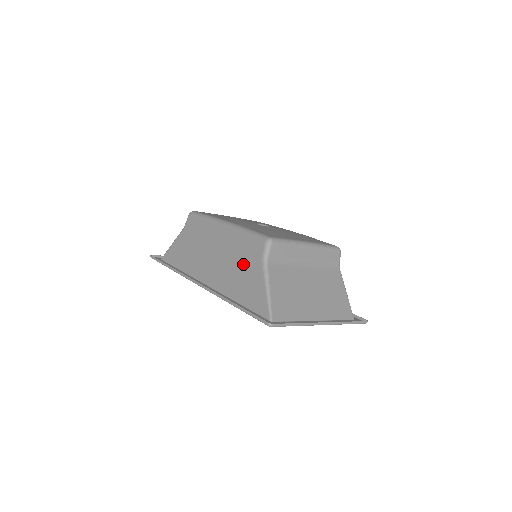
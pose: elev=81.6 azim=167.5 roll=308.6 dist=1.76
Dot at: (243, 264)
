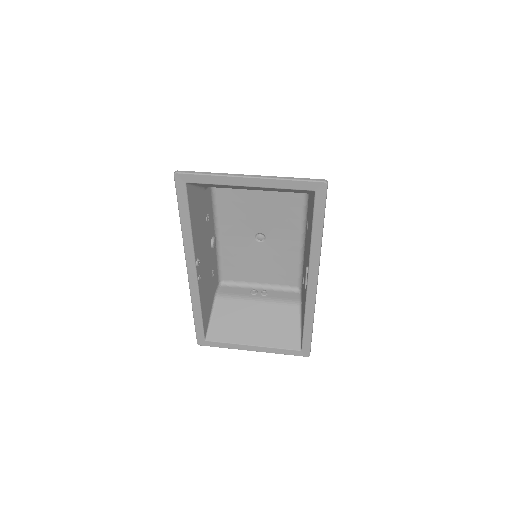
Dot at: (203, 215)
